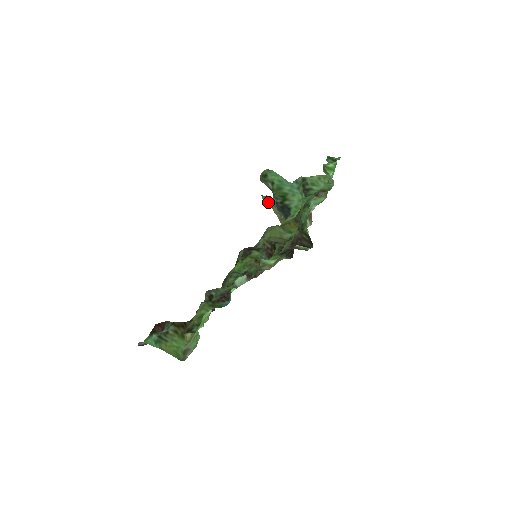
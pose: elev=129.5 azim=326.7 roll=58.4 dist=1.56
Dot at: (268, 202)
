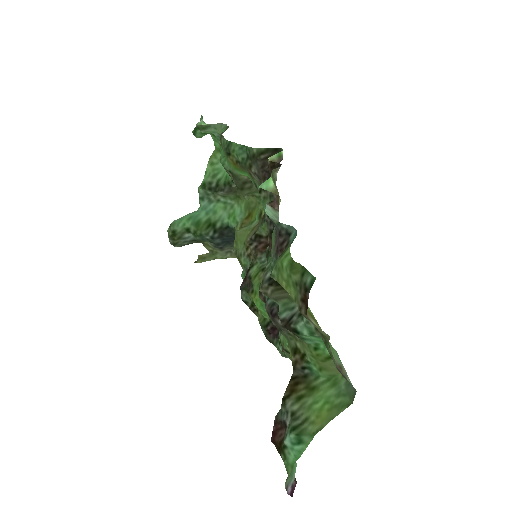
Dot at: (207, 259)
